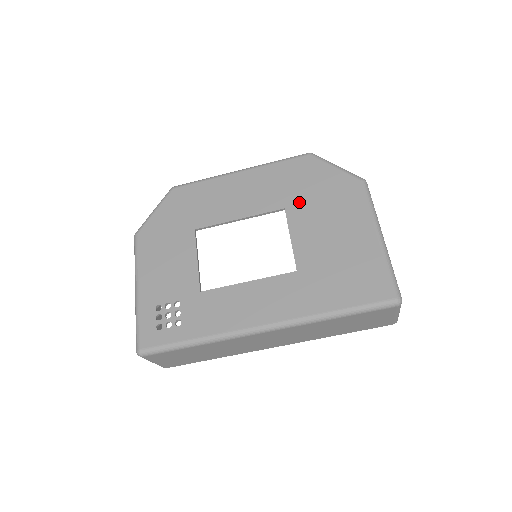
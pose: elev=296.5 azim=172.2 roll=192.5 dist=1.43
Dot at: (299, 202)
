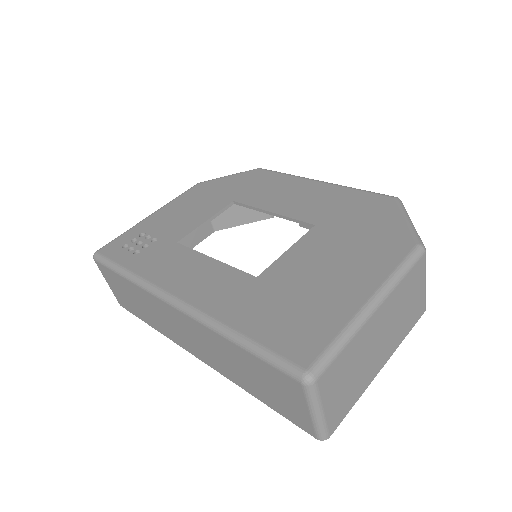
Dot at: (333, 227)
